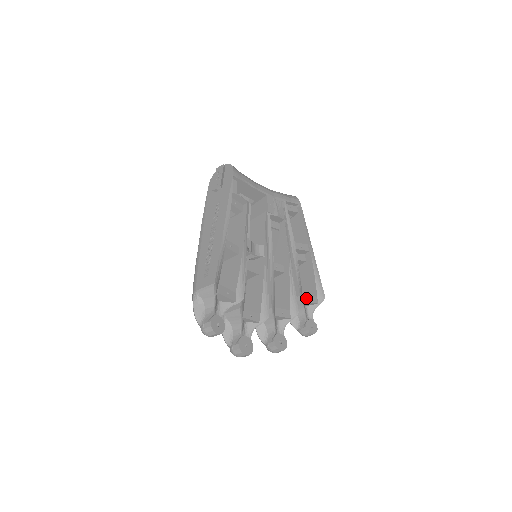
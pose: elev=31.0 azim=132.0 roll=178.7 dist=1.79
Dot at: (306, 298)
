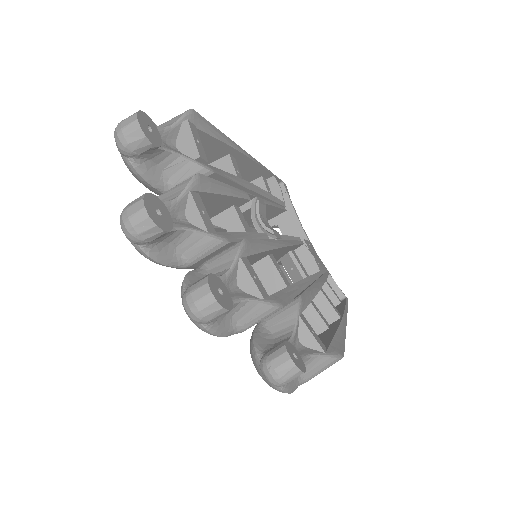
Dot at: (307, 323)
